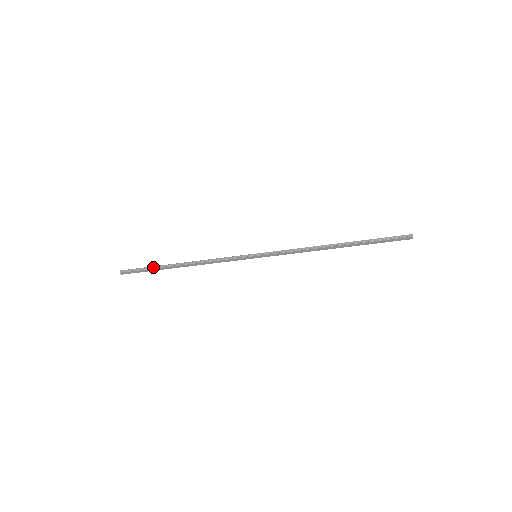
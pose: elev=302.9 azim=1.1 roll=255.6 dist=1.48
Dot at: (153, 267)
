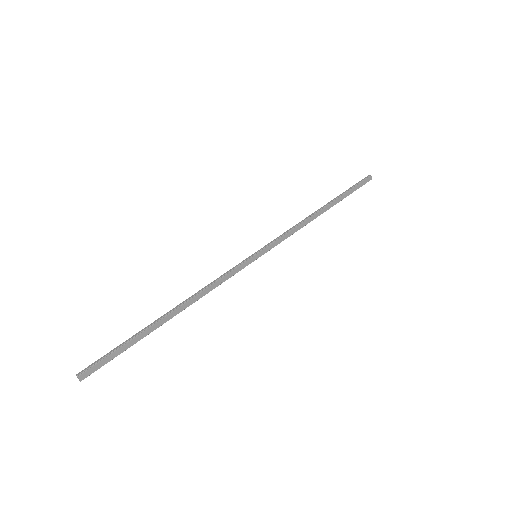
Dot at: (131, 337)
